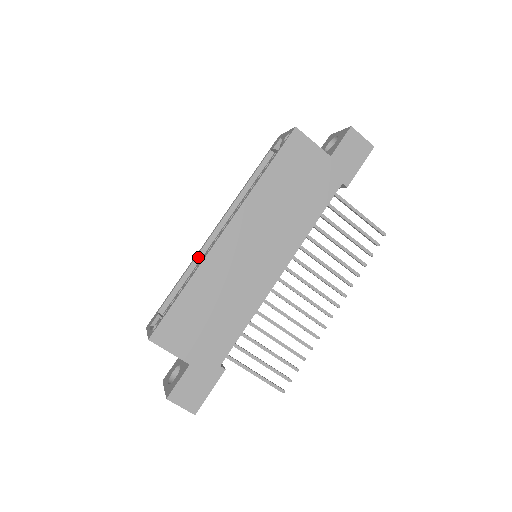
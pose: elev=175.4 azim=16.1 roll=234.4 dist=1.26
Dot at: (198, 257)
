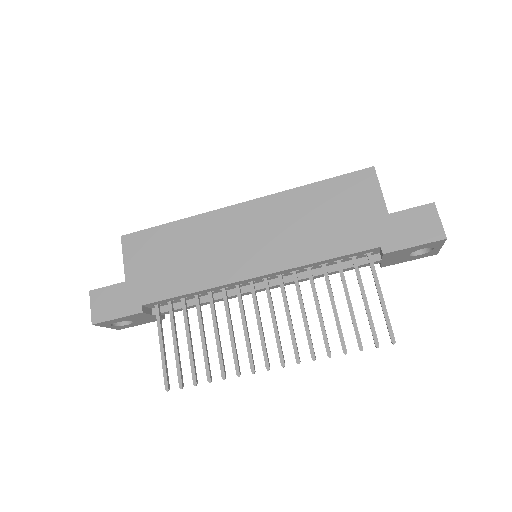
Dot at: occluded
